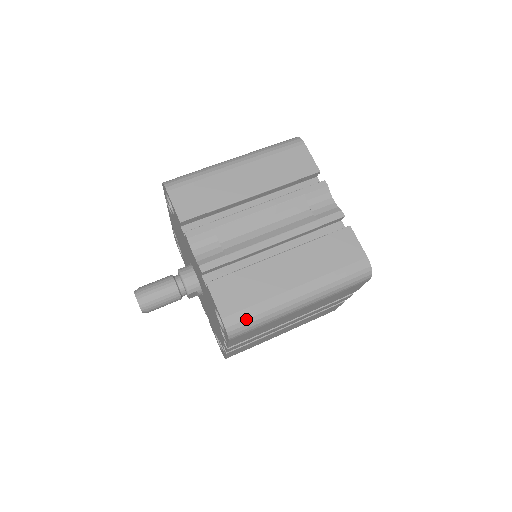
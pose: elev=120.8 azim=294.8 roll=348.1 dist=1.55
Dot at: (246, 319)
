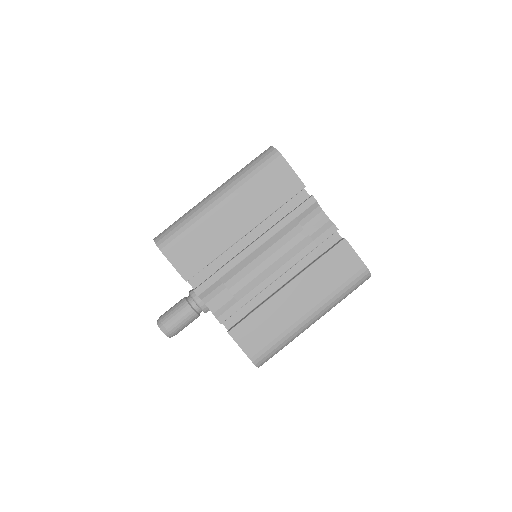
Dot at: (270, 352)
